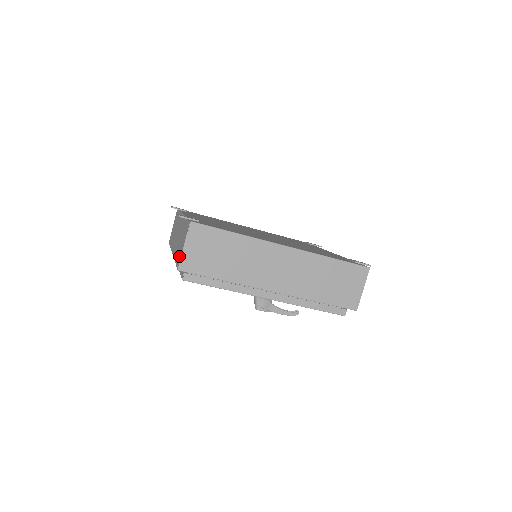
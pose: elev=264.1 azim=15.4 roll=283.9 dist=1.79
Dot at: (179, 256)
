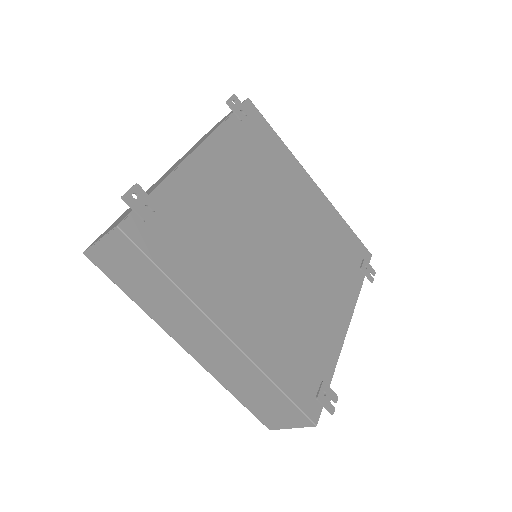
Dot at: (103, 233)
